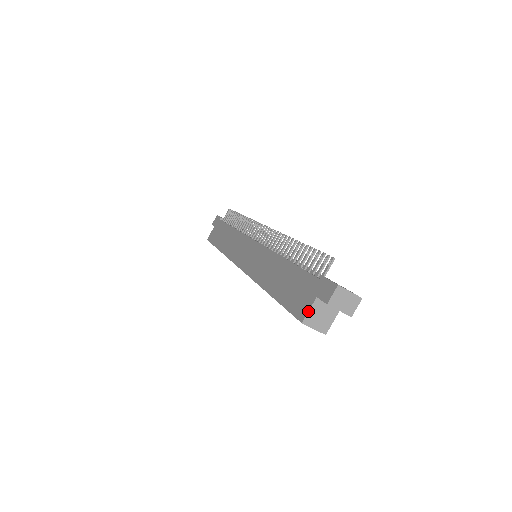
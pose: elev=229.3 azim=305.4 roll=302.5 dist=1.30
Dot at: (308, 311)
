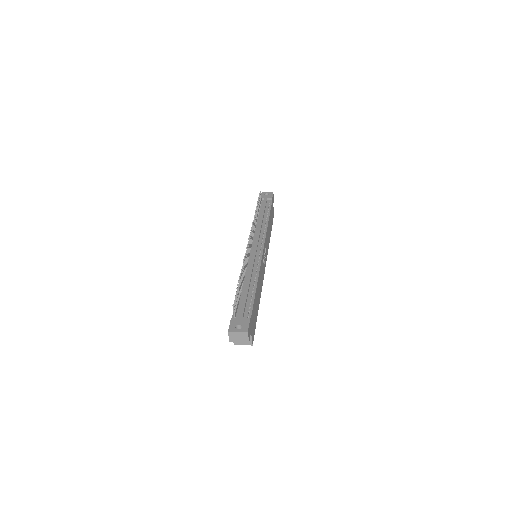
Dot at: occluded
